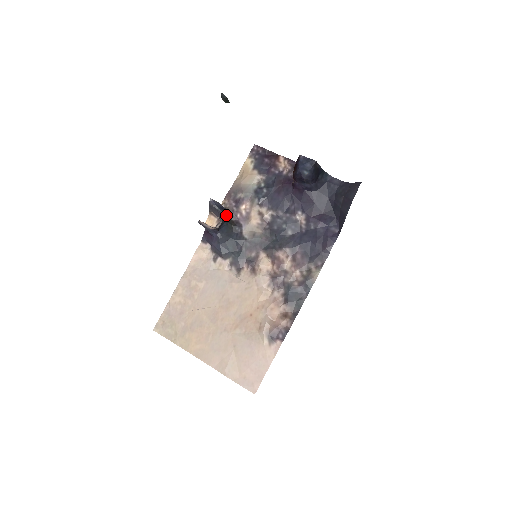
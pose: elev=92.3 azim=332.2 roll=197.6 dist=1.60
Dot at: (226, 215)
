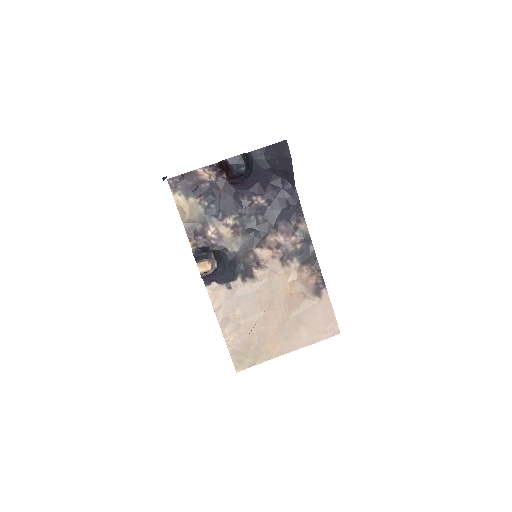
Dot at: occluded
